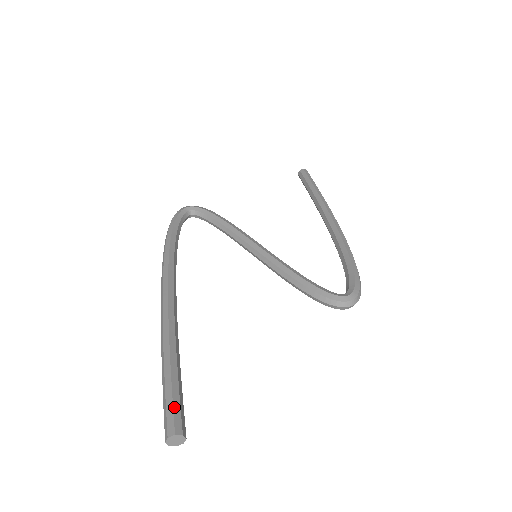
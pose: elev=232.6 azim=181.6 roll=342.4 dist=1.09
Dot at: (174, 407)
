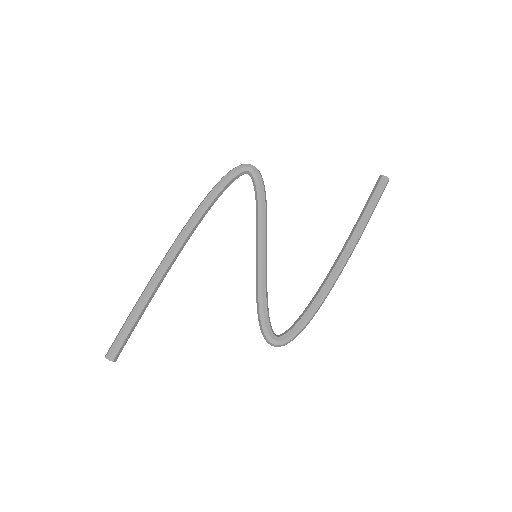
Dot at: (118, 344)
